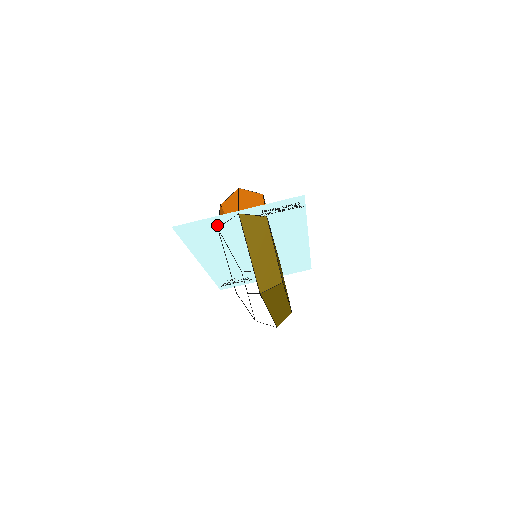
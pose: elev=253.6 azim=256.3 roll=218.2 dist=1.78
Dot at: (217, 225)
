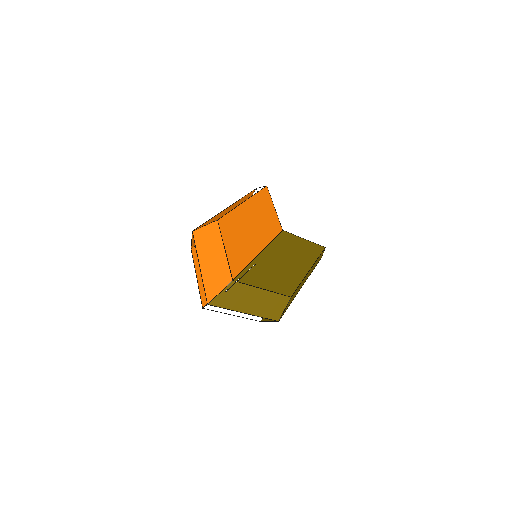
Dot at: occluded
